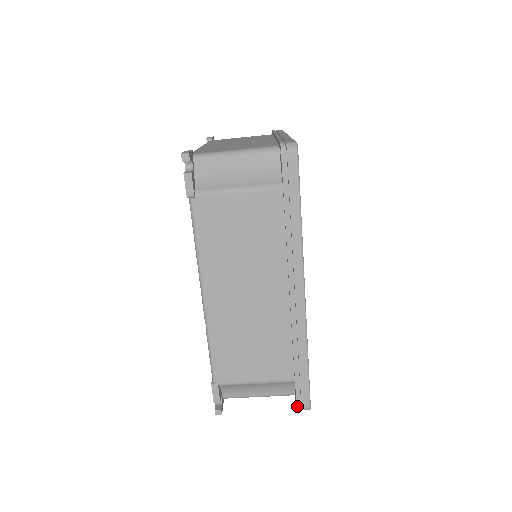
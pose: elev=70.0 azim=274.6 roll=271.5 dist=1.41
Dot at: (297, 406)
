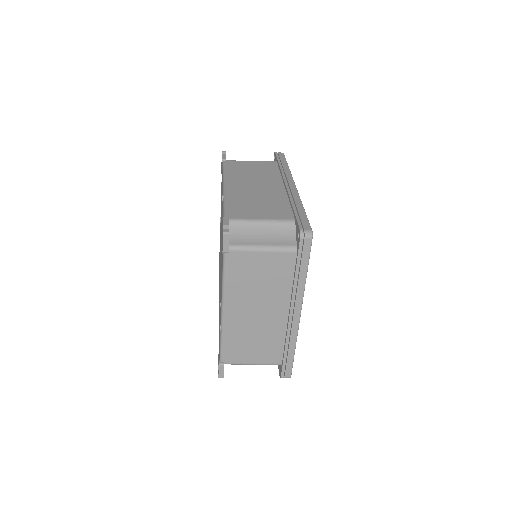
Dot at: occluded
